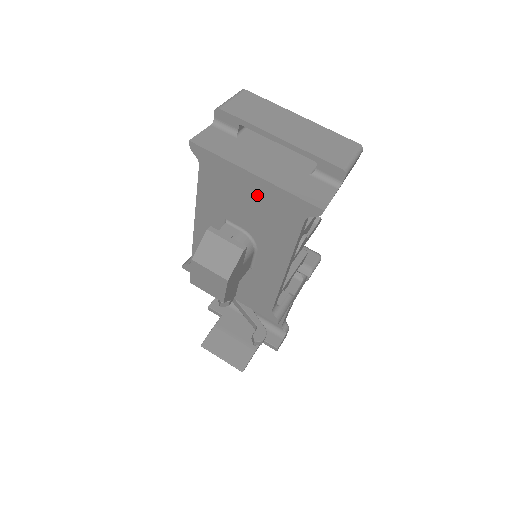
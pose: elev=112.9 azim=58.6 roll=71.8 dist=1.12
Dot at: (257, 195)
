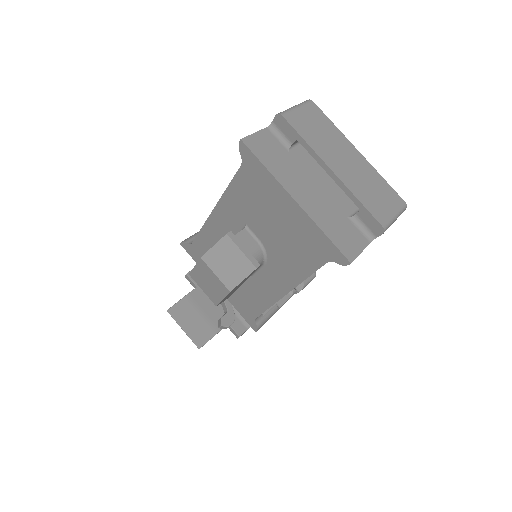
Dot at: (289, 219)
